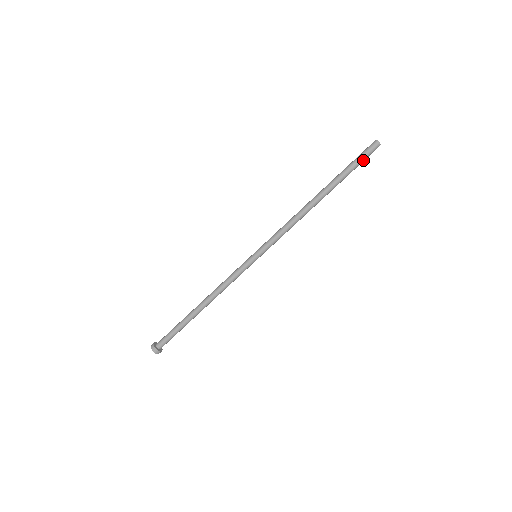
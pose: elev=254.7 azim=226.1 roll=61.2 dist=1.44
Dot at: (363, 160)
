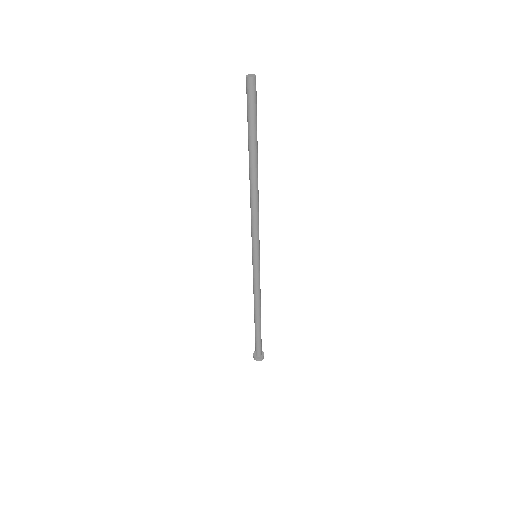
Dot at: (251, 108)
